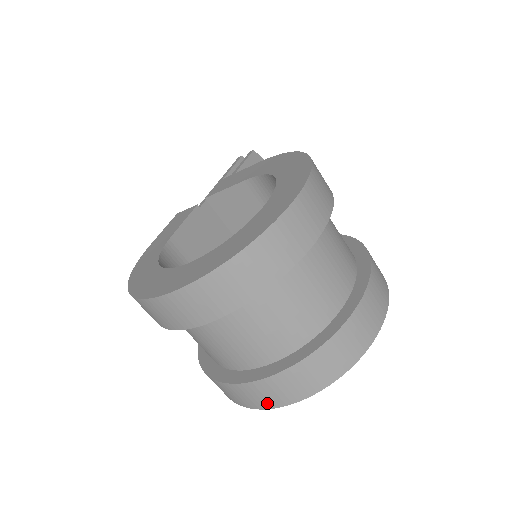
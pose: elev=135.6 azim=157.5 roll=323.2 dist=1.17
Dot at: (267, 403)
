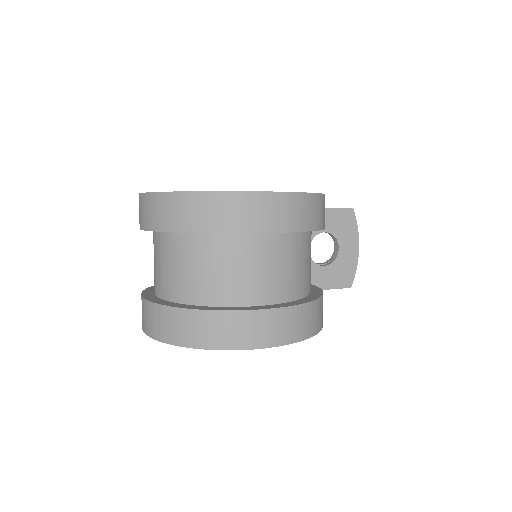
Dot at: (146, 326)
